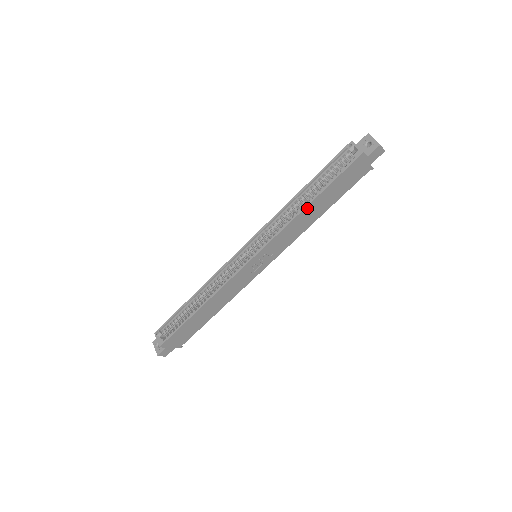
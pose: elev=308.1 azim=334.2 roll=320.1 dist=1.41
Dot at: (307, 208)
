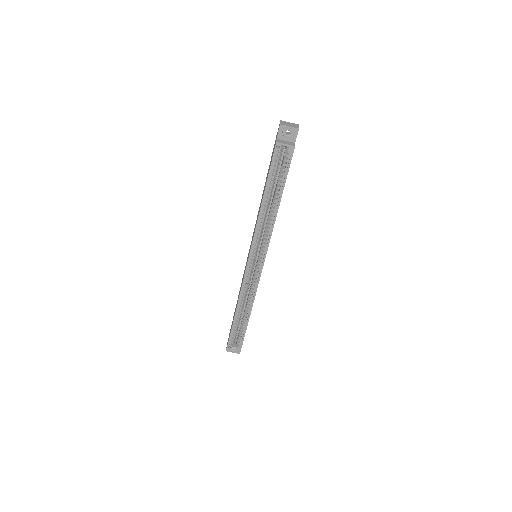
Dot at: (278, 208)
